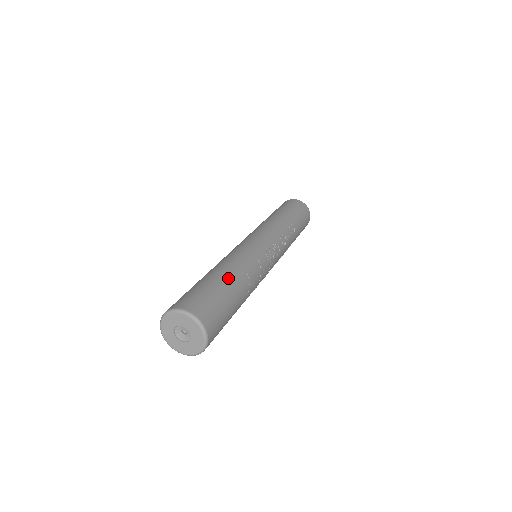
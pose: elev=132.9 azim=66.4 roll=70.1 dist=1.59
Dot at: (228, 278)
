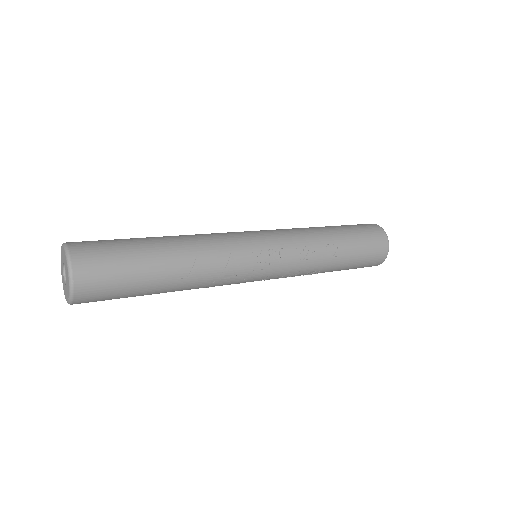
Dot at: (161, 248)
